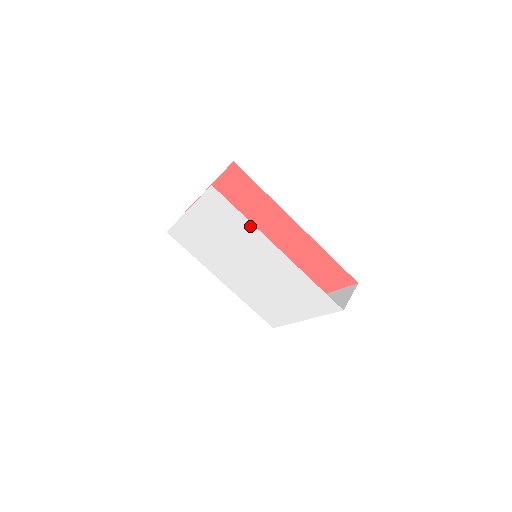
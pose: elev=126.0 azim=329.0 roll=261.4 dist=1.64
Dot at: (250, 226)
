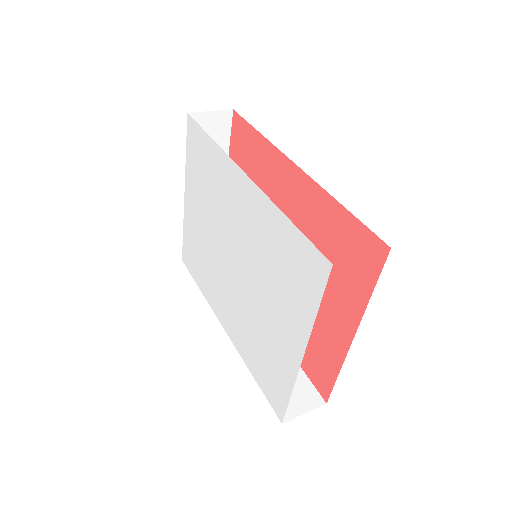
Dot at: (218, 153)
